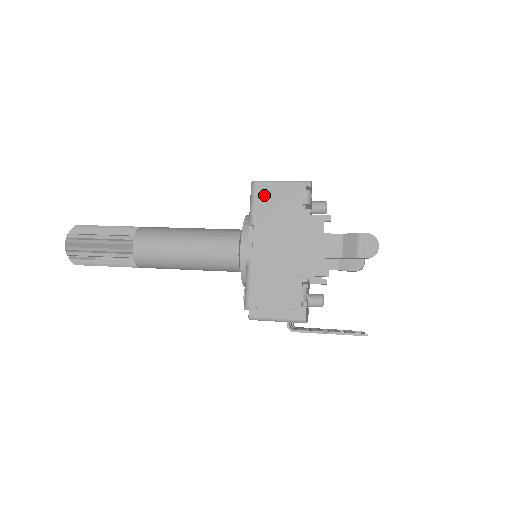
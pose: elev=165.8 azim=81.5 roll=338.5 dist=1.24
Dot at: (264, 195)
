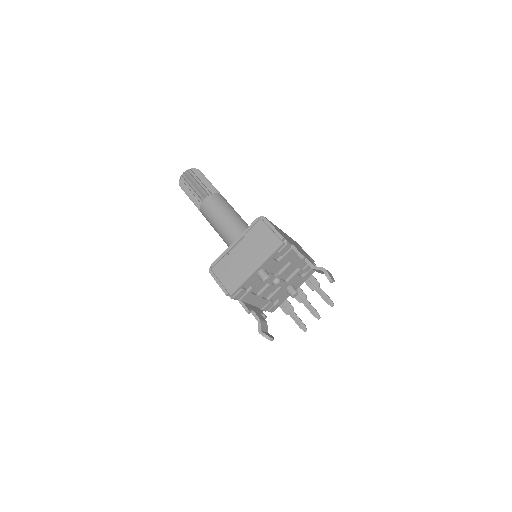
Dot at: occluded
